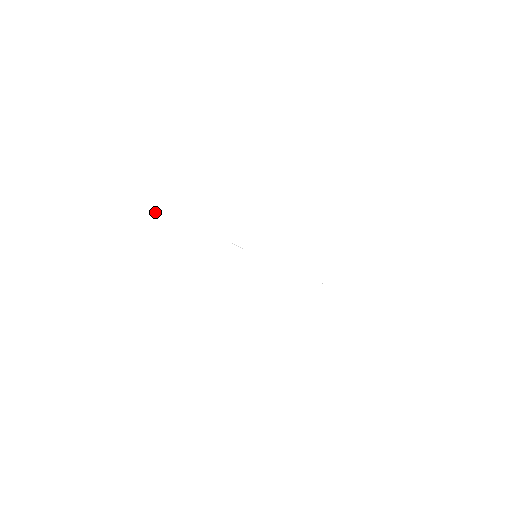
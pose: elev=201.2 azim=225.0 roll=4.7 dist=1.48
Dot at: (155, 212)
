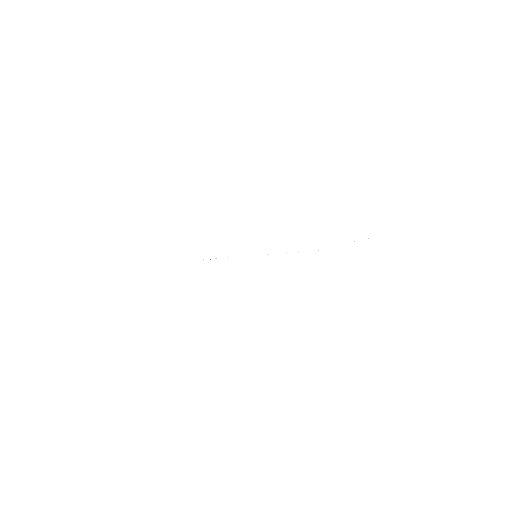
Dot at: occluded
